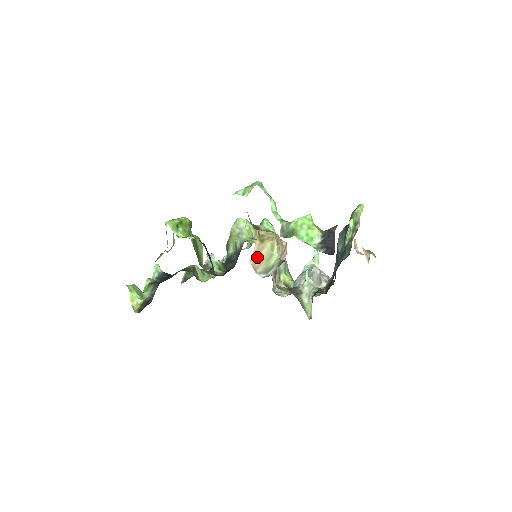
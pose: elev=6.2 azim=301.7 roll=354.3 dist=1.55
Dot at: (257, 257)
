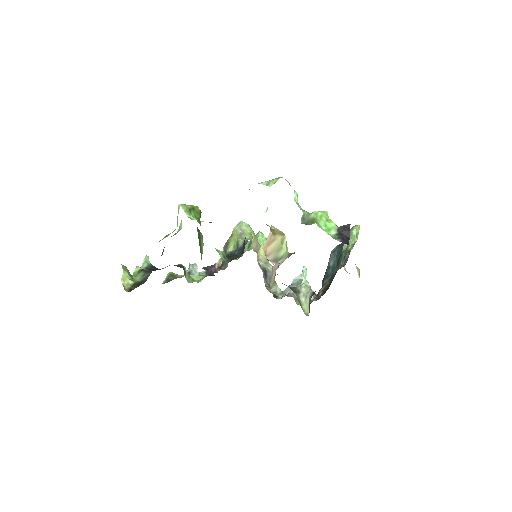
Dot at: (268, 246)
